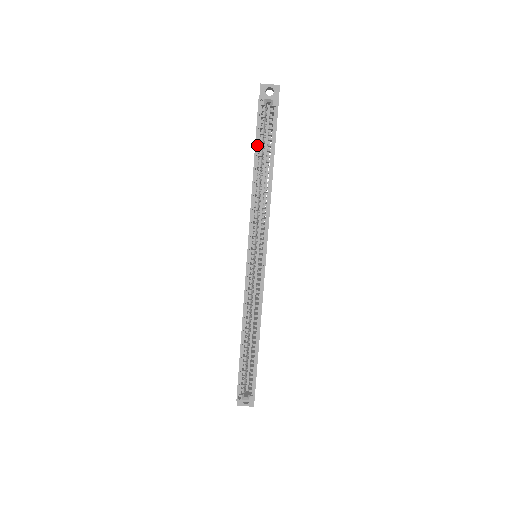
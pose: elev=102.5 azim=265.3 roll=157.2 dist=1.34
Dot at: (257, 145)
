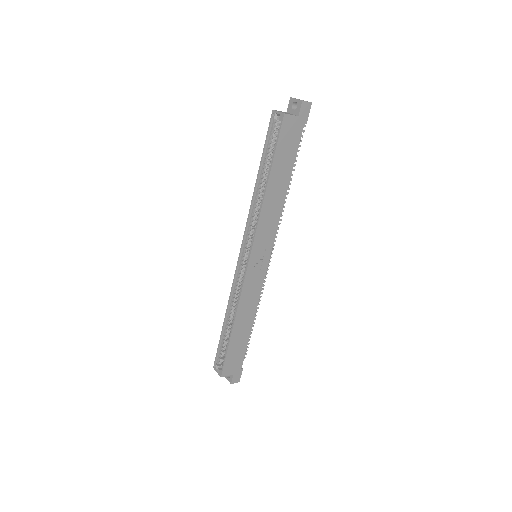
Dot at: (265, 155)
